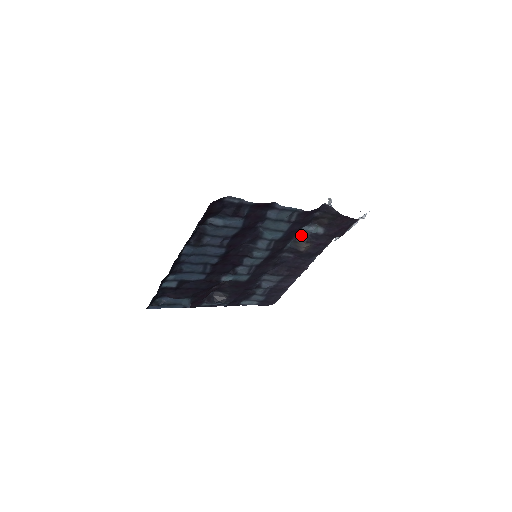
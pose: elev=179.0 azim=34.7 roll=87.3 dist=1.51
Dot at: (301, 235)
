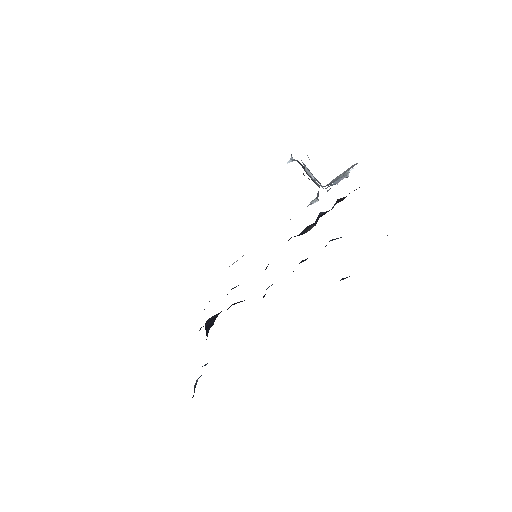
Dot at: (316, 219)
